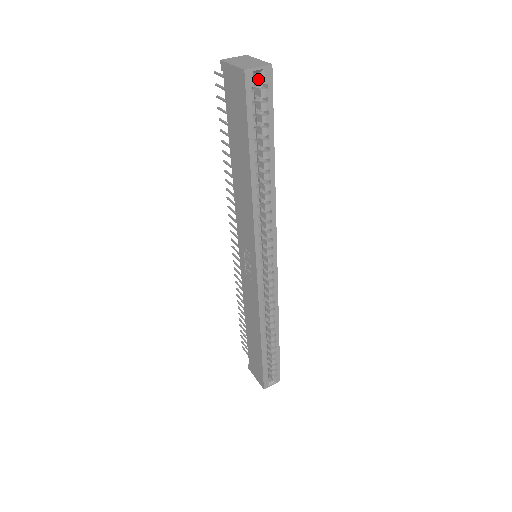
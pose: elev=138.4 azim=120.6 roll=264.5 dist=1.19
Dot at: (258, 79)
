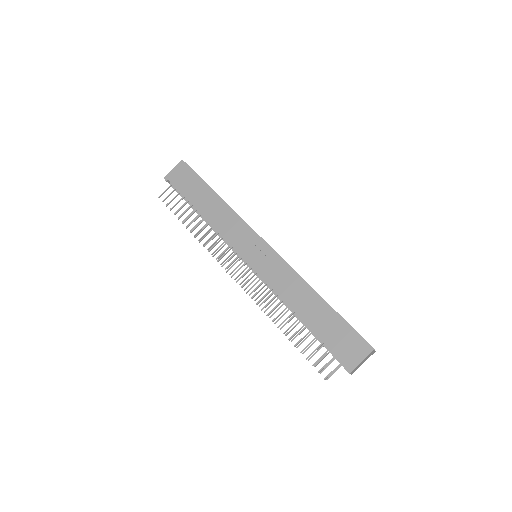
Dot at: occluded
